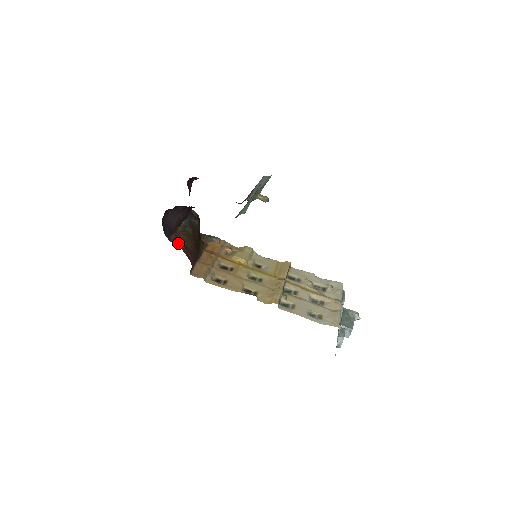
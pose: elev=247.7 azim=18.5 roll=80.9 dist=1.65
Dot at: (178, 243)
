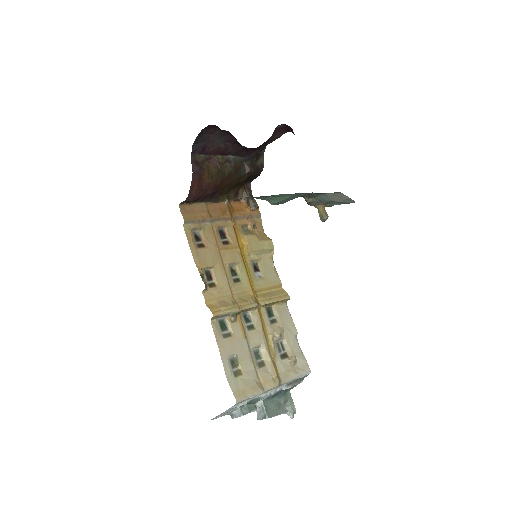
Dot at: (196, 166)
